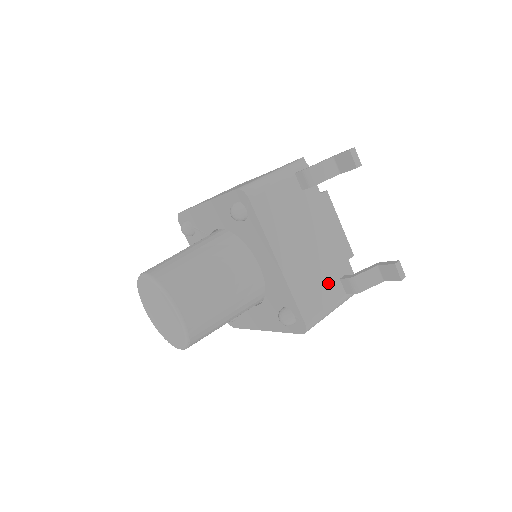
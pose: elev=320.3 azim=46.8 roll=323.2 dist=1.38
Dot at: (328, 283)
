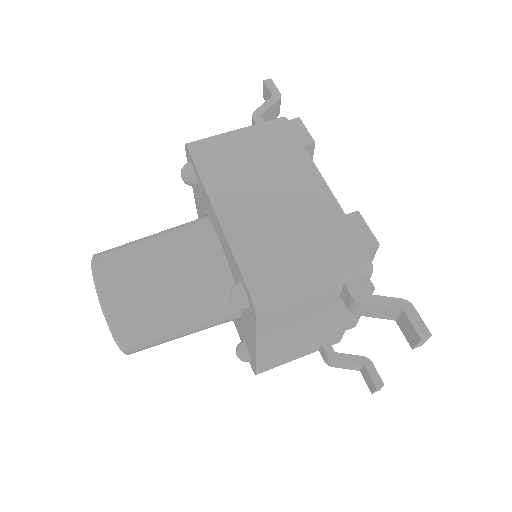
Dot at: (305, 349)
